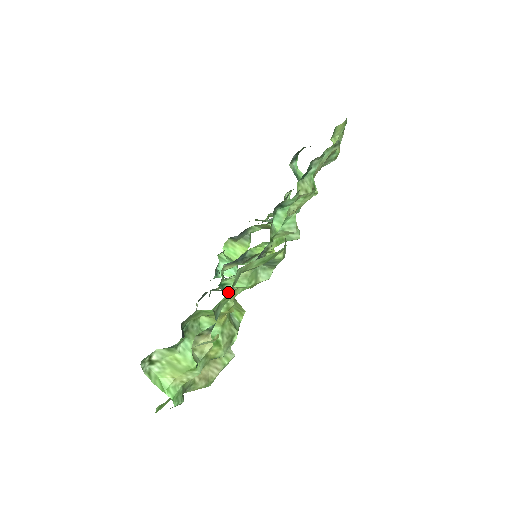
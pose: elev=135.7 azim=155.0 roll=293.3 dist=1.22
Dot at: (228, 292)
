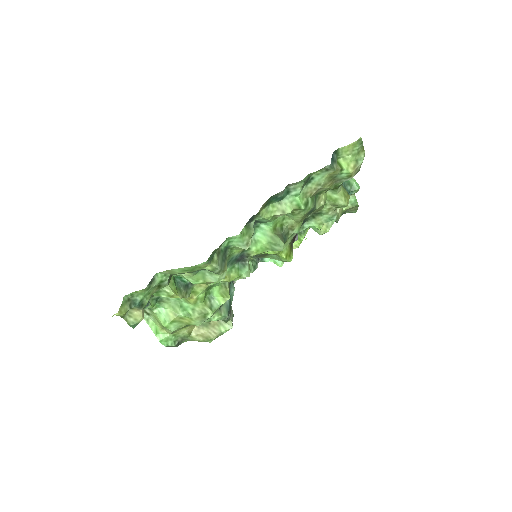
Dot at: (164, 285)
